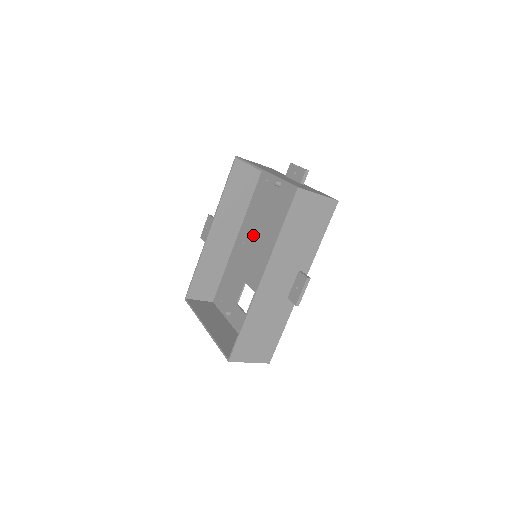
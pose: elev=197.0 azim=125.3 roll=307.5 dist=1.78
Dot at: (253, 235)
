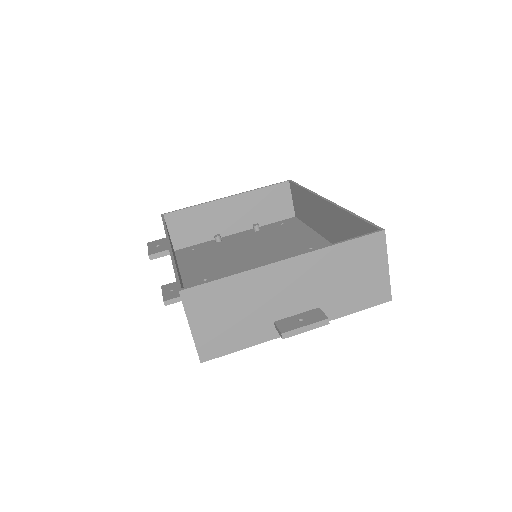
Dot at: (219, 268)
